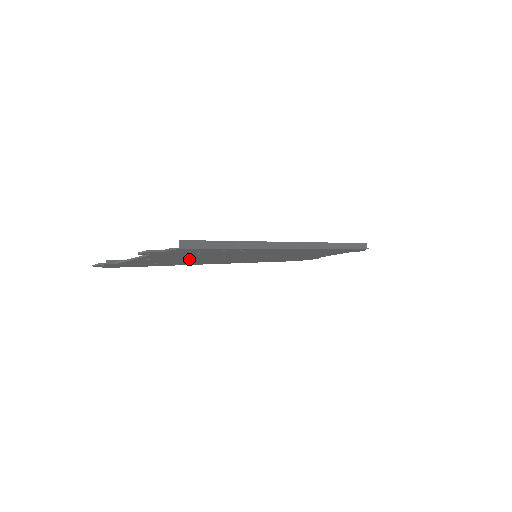
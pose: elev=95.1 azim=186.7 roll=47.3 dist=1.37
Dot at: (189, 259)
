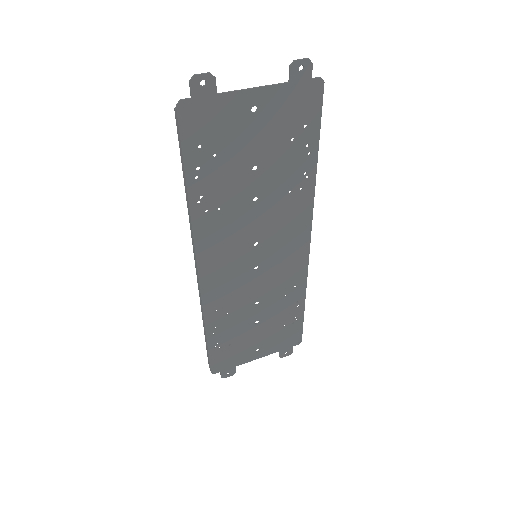
Dot at: (246, 175)
